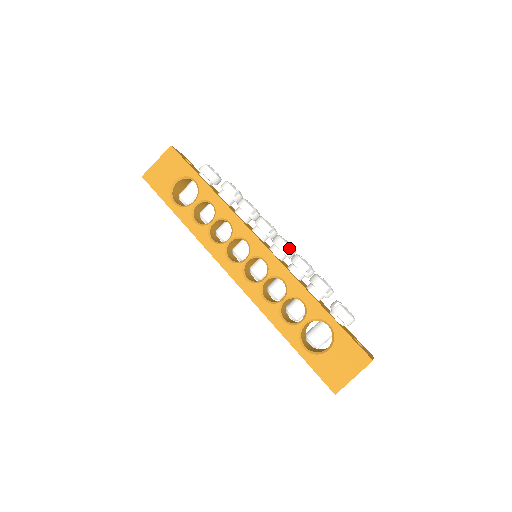
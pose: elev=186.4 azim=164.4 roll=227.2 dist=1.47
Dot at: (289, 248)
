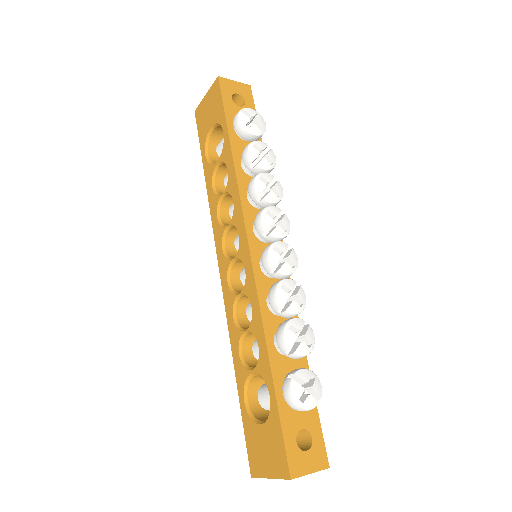
Dot at: (272, 268)
